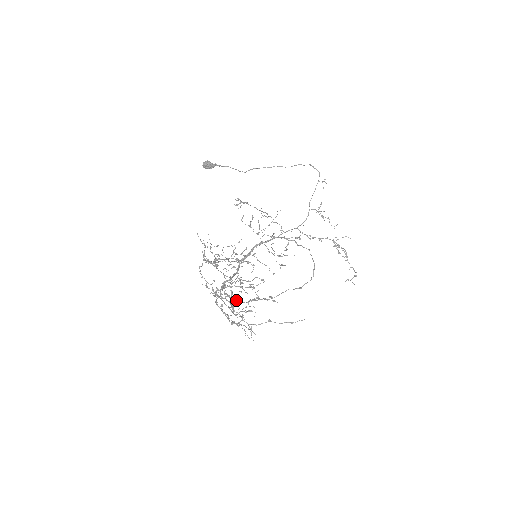
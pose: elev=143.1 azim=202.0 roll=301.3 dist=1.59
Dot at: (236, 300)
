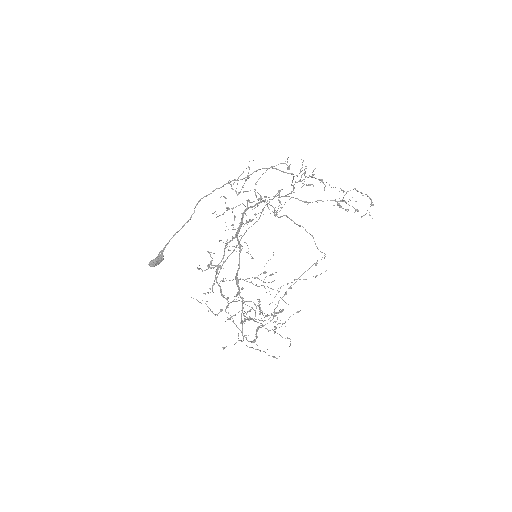
Dot at: occluded
